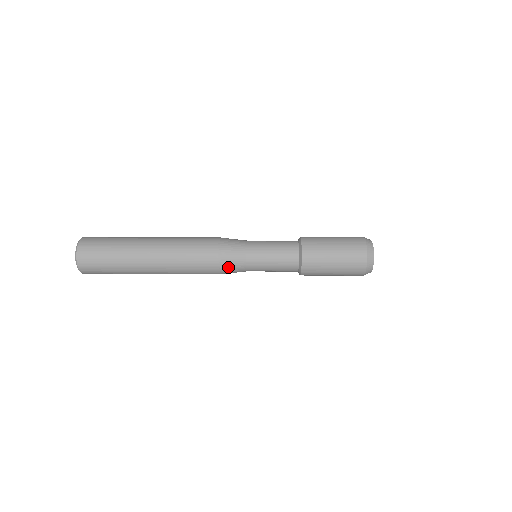
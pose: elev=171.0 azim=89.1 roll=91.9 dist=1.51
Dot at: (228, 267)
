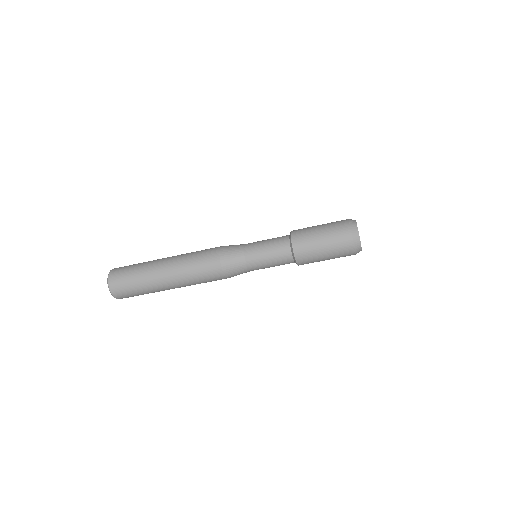
Dot at: (229, 260)
